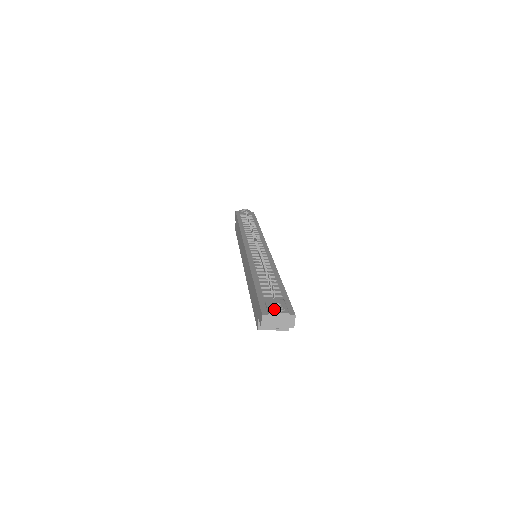
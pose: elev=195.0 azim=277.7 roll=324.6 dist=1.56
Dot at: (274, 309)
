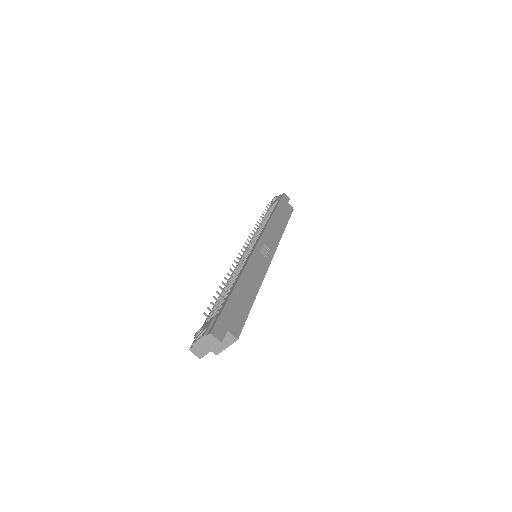
Dot at: (194, 338)
